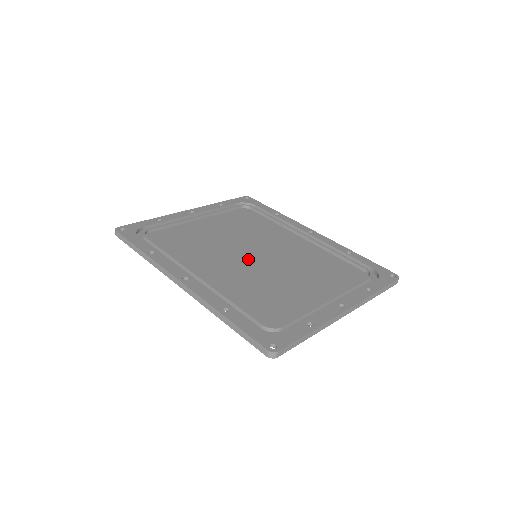
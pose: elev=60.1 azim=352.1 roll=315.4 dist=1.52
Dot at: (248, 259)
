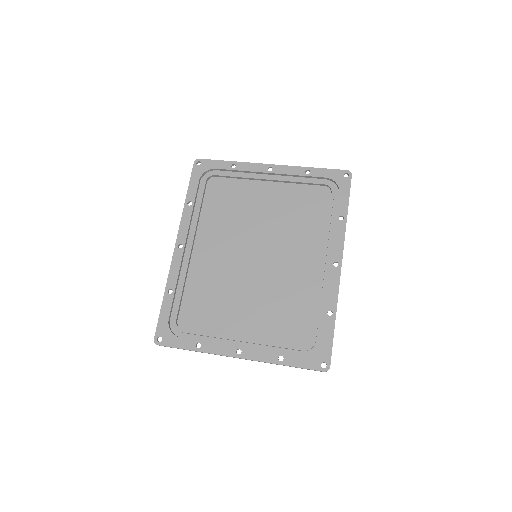
Dot at: (245, 255)
